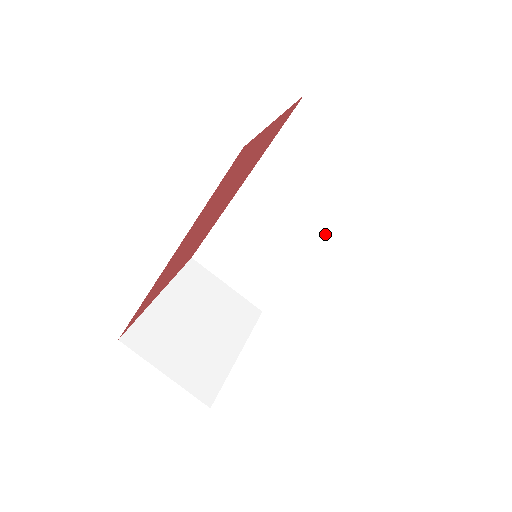
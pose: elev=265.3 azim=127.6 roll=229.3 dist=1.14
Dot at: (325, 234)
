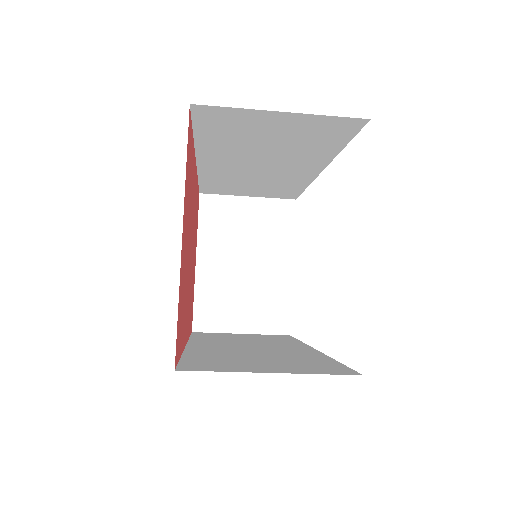
Dot at: (318, 164)
